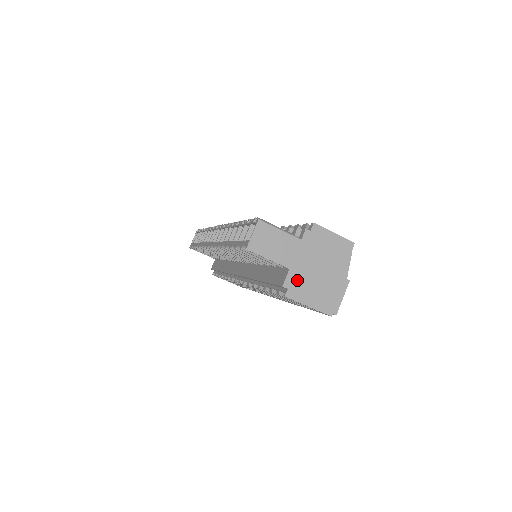
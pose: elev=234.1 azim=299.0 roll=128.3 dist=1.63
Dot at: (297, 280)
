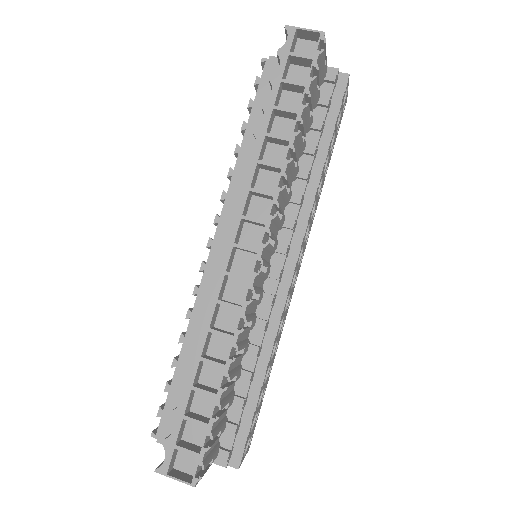
Dot at: occluded
